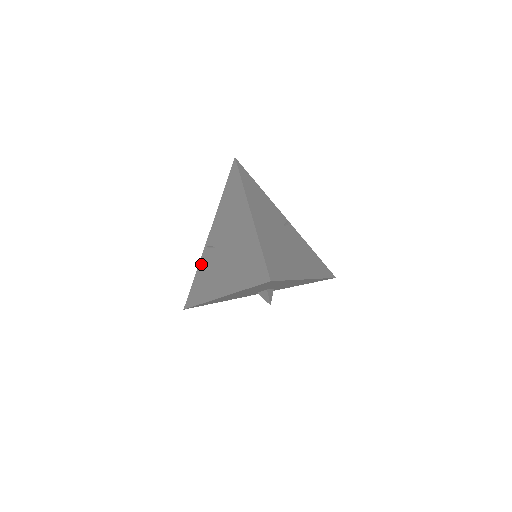
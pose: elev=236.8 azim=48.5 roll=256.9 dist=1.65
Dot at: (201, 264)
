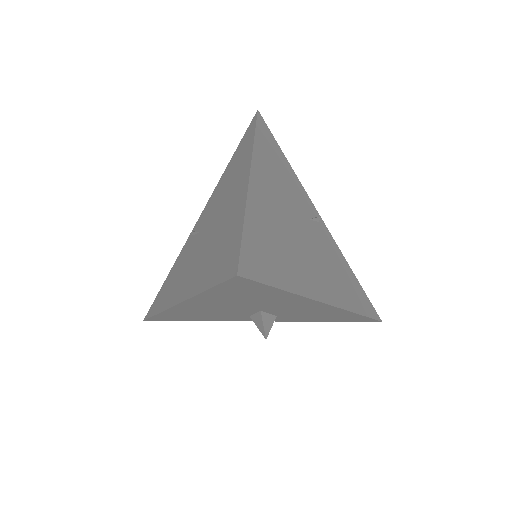
Dot at: (179, 257)
